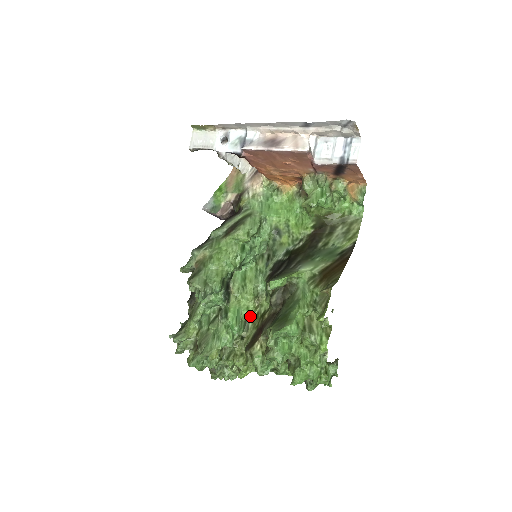
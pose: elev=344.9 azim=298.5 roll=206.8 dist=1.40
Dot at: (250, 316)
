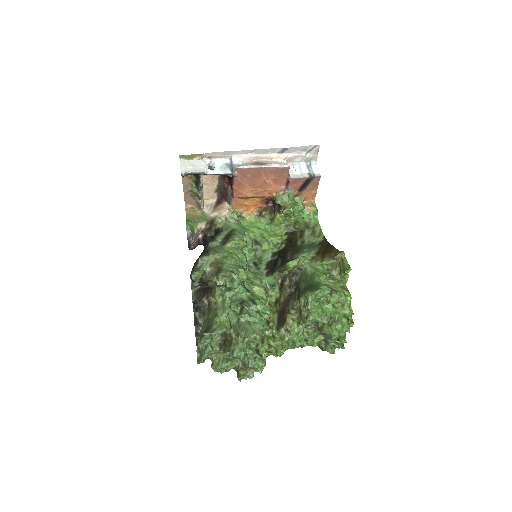
Dot at: occluded
